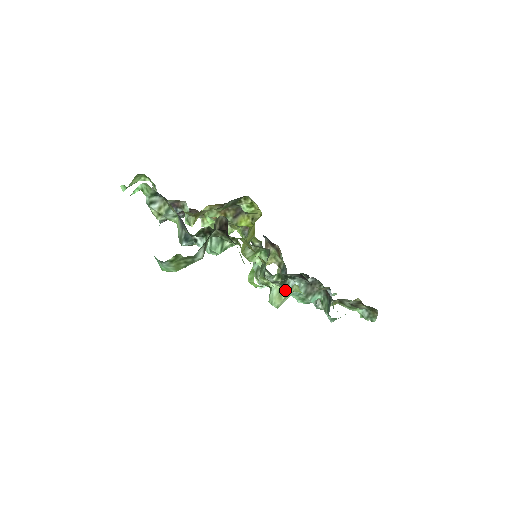
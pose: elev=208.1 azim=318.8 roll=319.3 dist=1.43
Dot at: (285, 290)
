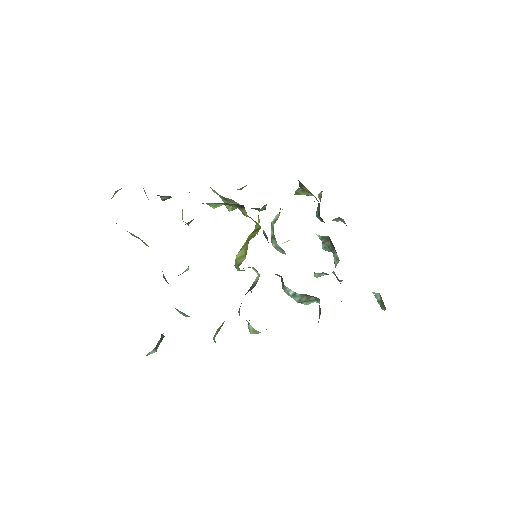
Dot at: (258, 332)
